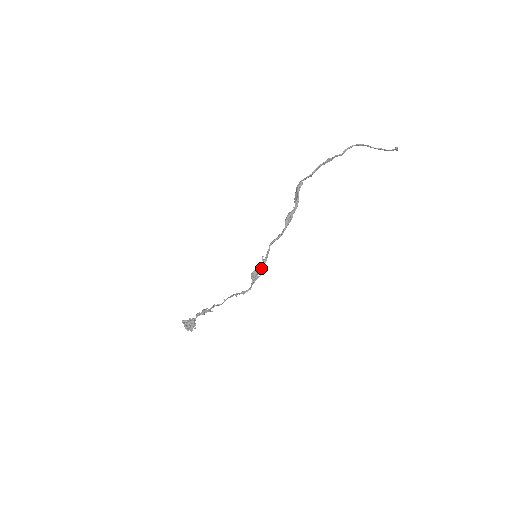
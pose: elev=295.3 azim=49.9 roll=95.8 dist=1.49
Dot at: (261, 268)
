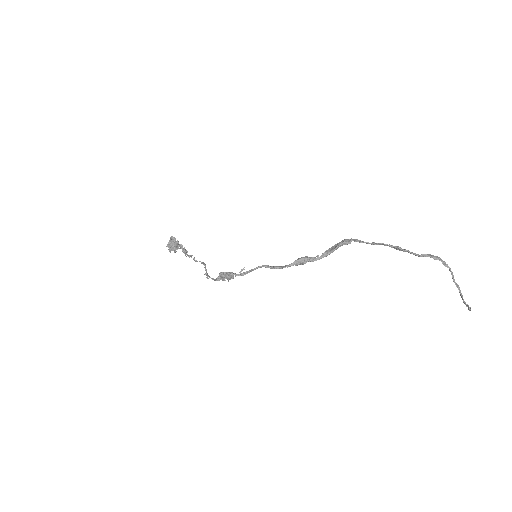
Dot at: (233, 276)
